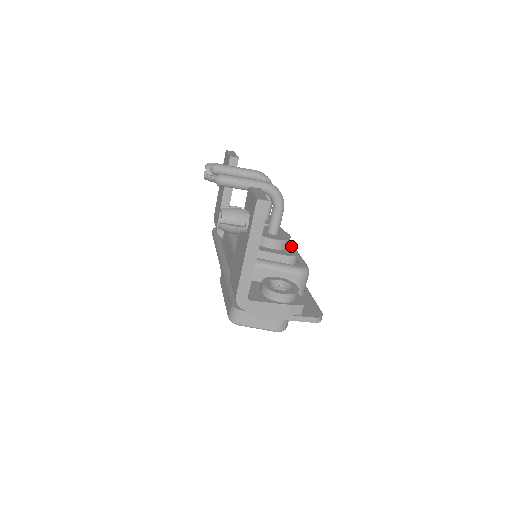
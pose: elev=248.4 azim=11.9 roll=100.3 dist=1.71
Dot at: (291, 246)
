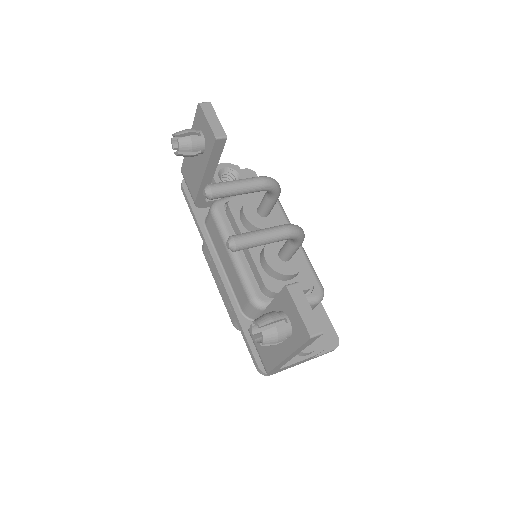
Dot at: occluded
